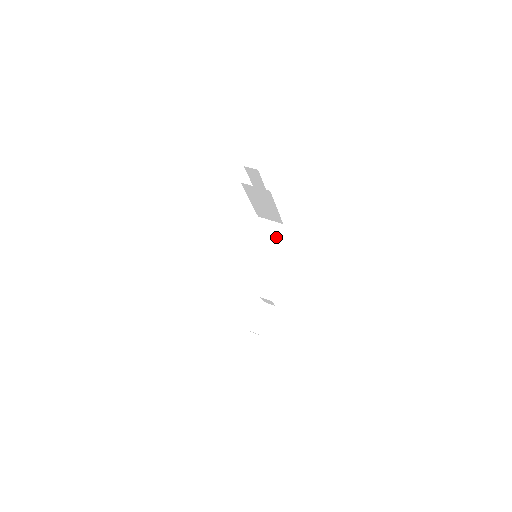
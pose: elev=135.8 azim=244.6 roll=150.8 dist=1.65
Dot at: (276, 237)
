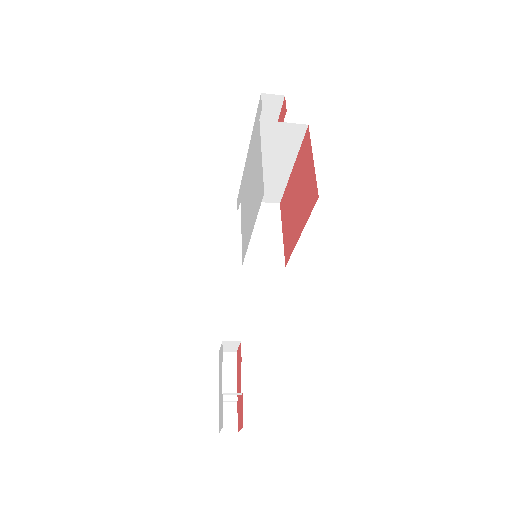
Dot at: (279, 221)
